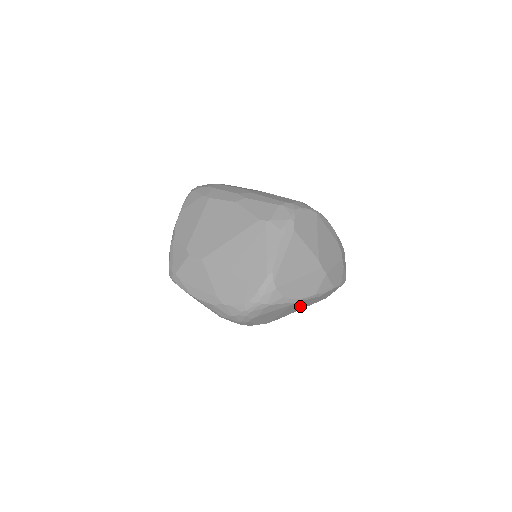
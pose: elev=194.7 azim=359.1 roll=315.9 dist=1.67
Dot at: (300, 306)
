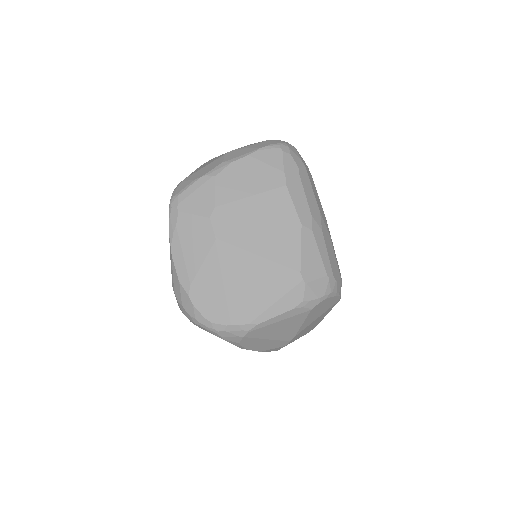
Dot at: occluded
